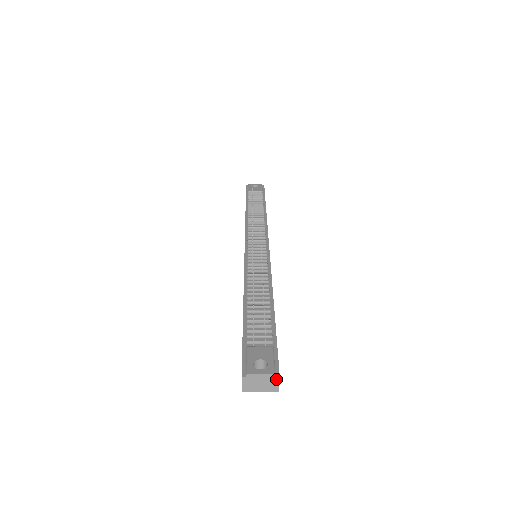
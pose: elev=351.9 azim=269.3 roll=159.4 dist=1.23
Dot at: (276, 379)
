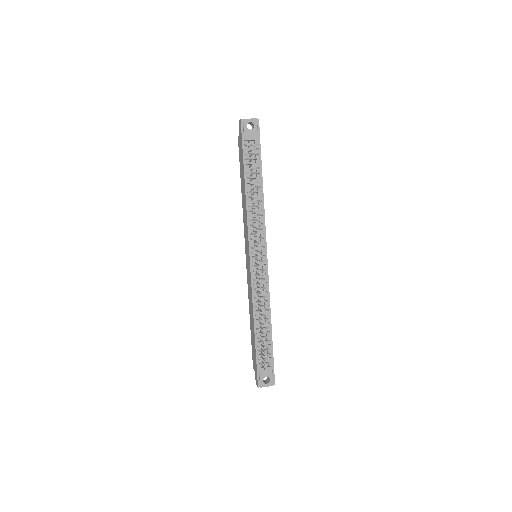
Dot at: (273, 384)
